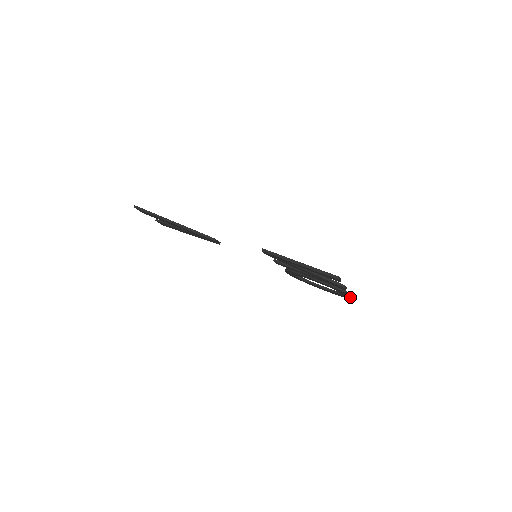
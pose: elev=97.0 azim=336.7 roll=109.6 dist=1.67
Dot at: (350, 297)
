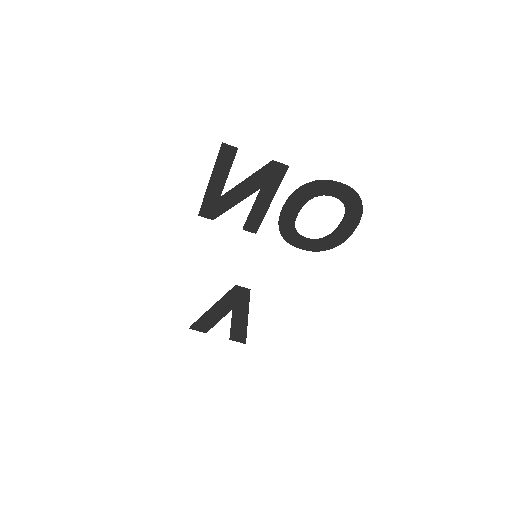
Dot at: (341, 188)
